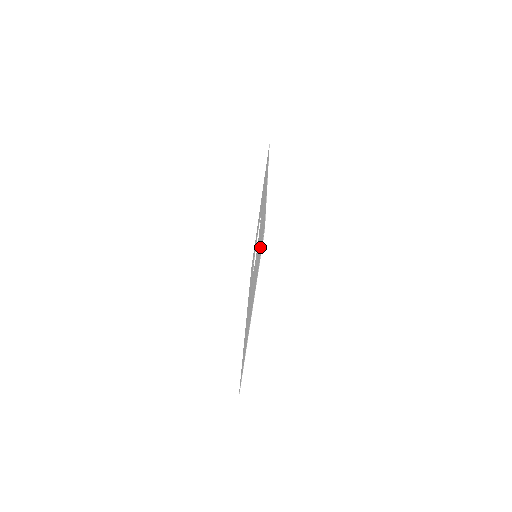
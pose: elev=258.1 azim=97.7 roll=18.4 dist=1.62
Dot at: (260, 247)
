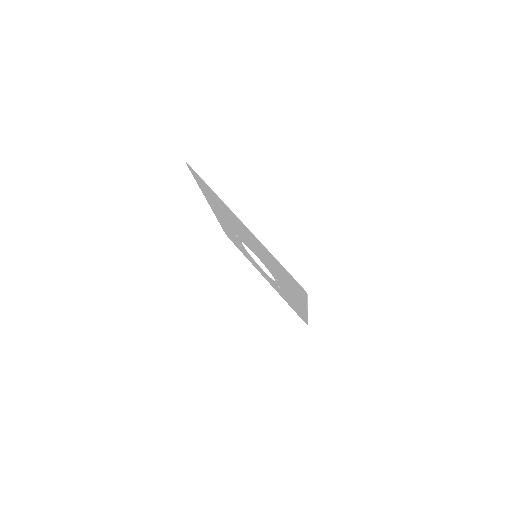
Dot at: (208, 191)
